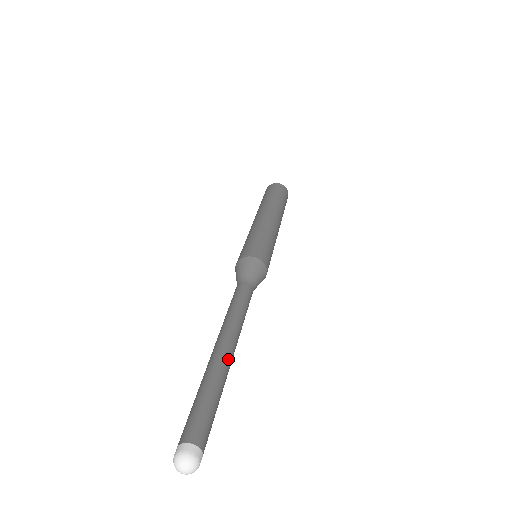
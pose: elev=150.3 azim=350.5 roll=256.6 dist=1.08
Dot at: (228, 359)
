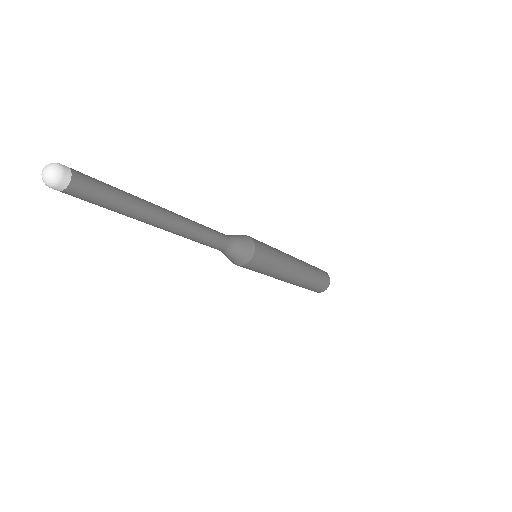
Dot at: (154, 204)
